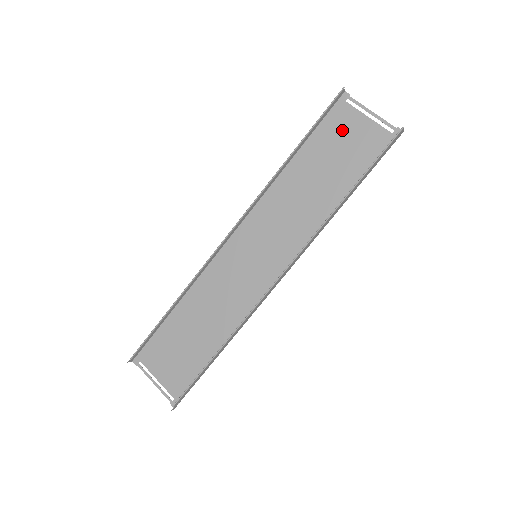
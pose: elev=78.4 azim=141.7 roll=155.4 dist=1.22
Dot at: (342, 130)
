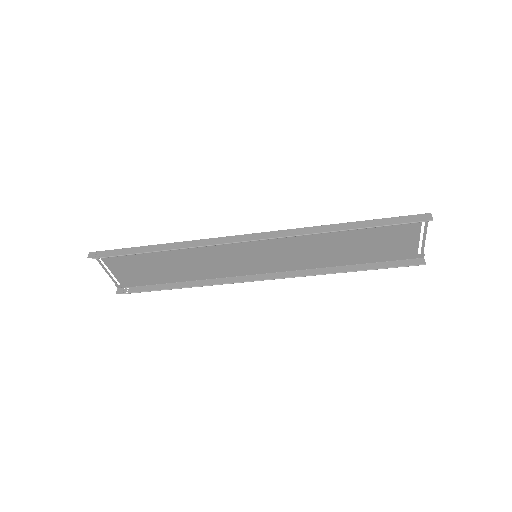
Dot at: (397, 232)
